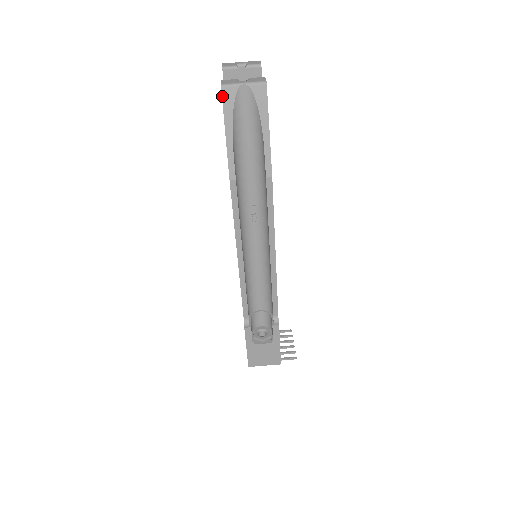
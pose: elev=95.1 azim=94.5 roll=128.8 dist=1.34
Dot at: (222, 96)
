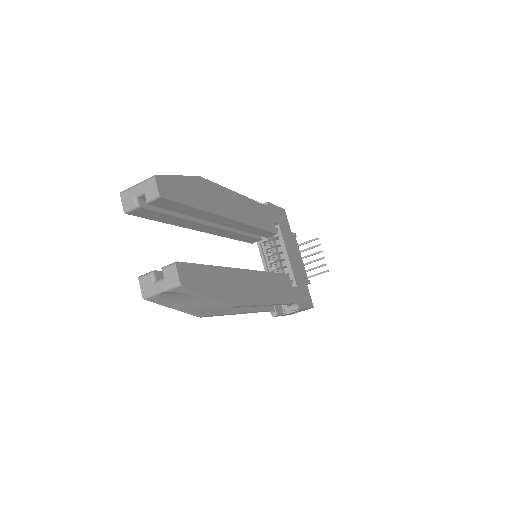
Dot at: (150, 301)
